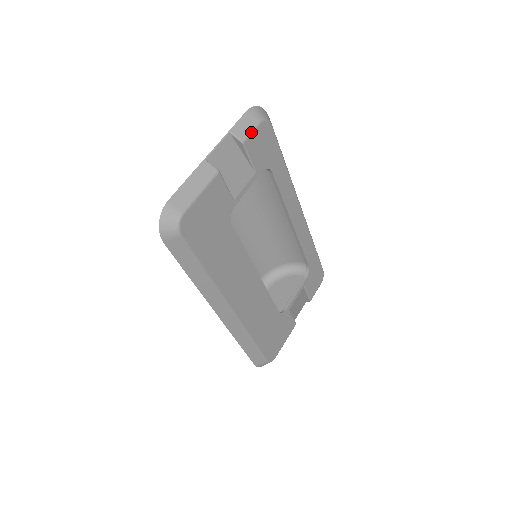
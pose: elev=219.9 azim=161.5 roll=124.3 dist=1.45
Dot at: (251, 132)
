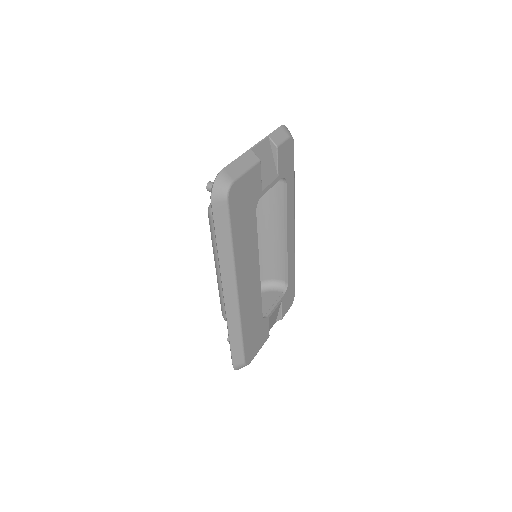
Dot at: (283, 142)
